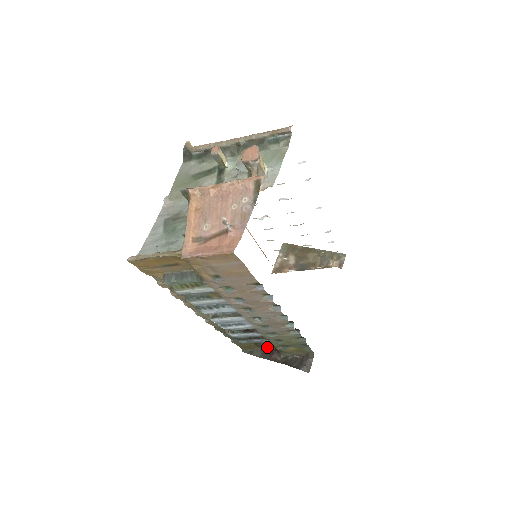
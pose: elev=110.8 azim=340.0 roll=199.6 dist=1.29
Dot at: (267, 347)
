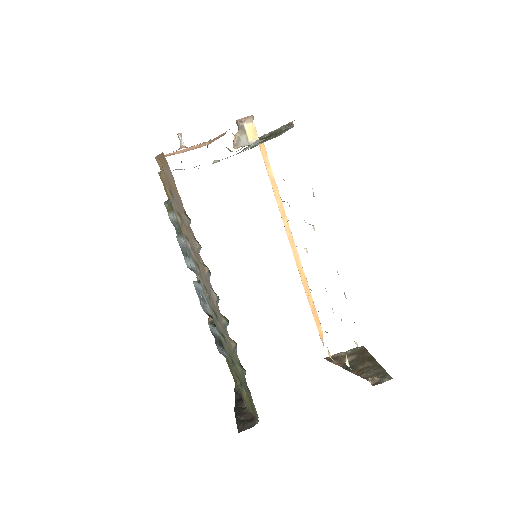
Dot at: occluded
